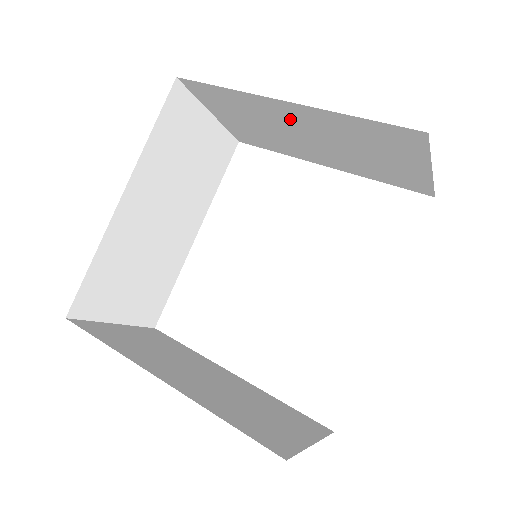
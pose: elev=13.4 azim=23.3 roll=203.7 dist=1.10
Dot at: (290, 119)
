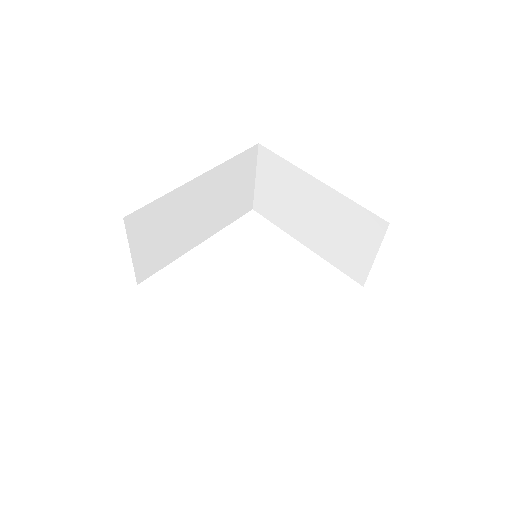
Dot at: (311, 196)
